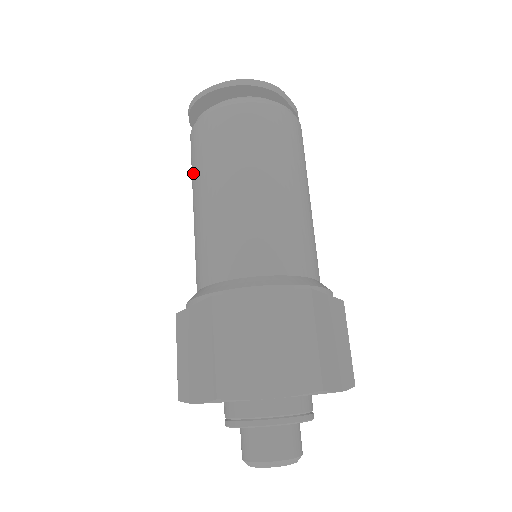
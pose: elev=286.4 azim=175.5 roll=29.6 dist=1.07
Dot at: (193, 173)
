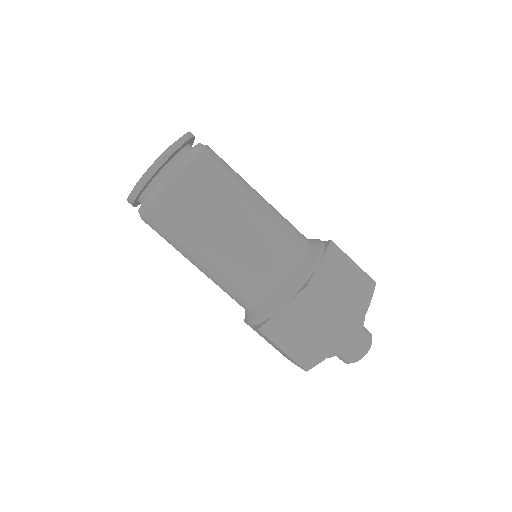
Dot at: (187, 231)
